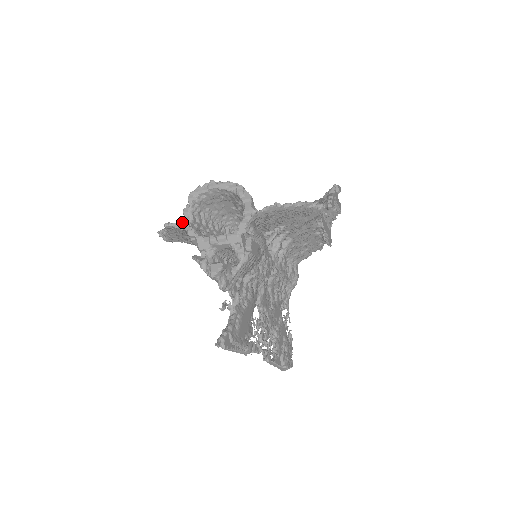
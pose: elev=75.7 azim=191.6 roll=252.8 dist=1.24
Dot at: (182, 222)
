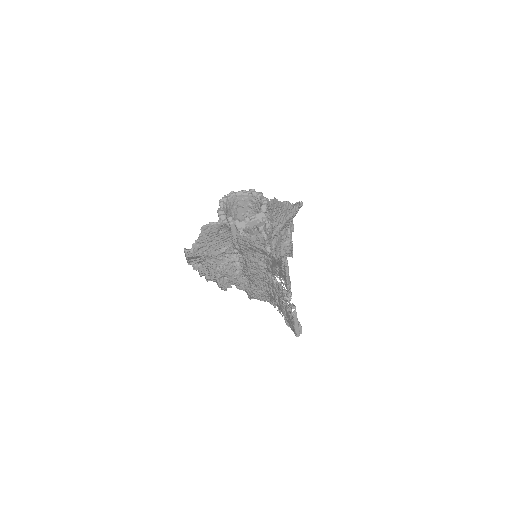
Dot at: (219, 217)
